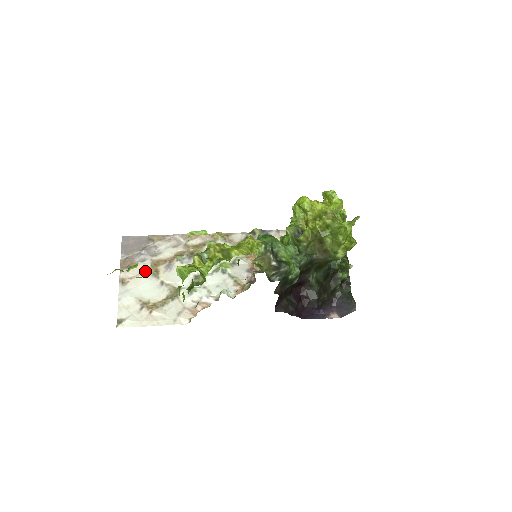
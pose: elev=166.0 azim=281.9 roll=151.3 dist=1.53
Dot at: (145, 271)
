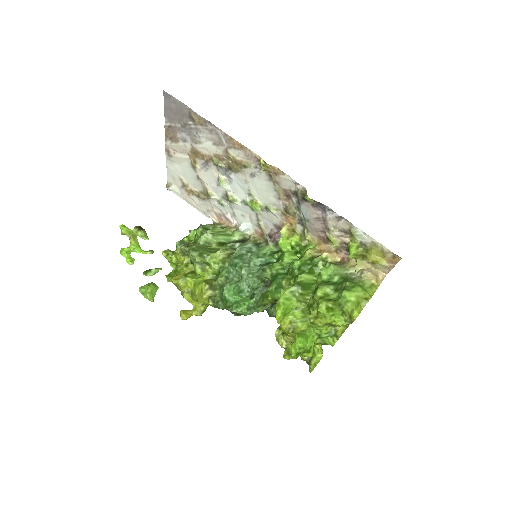
Dot at: (185, 154)
